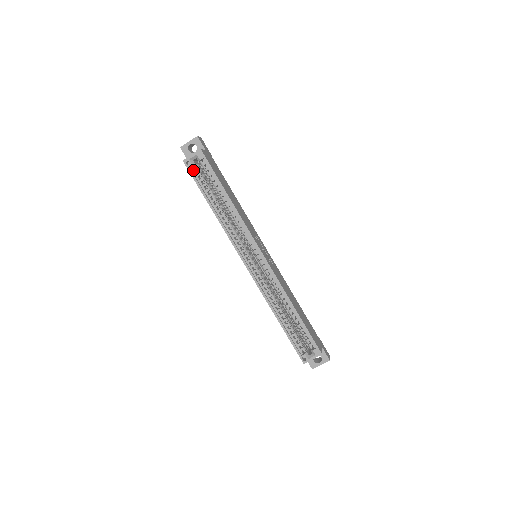
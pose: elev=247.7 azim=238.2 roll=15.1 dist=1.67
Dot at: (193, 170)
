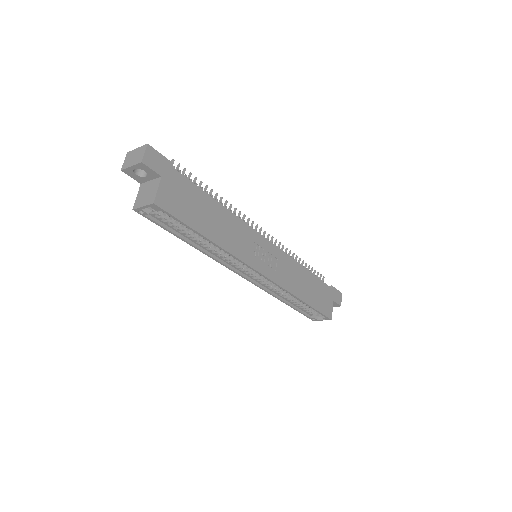
Dot at: (151, 215)
